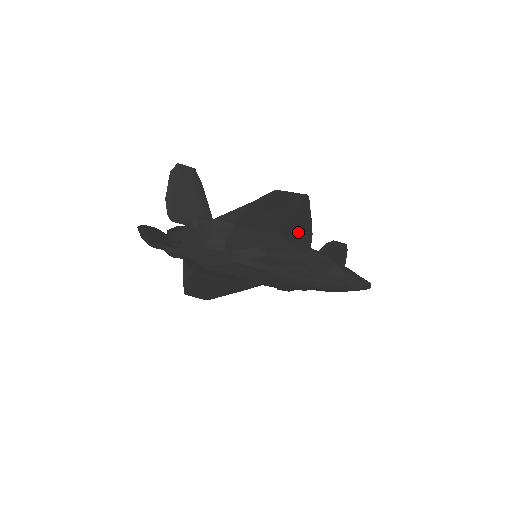
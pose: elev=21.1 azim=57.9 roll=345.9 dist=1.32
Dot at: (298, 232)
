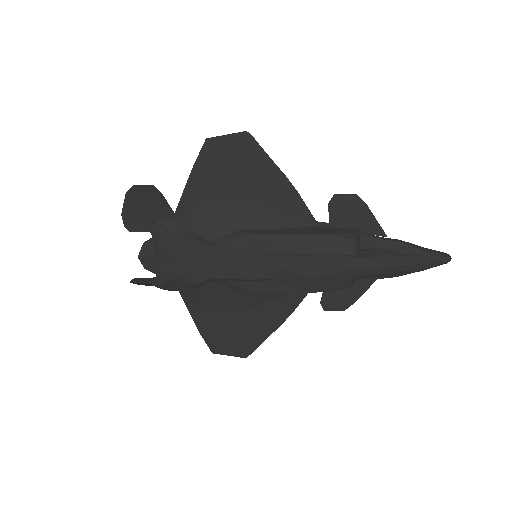
Dot at: (276, 193)
